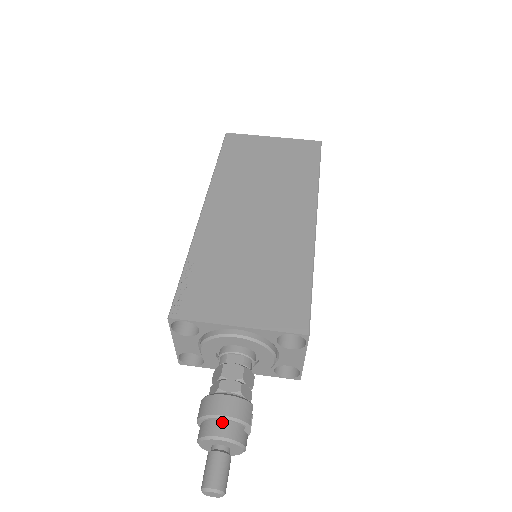
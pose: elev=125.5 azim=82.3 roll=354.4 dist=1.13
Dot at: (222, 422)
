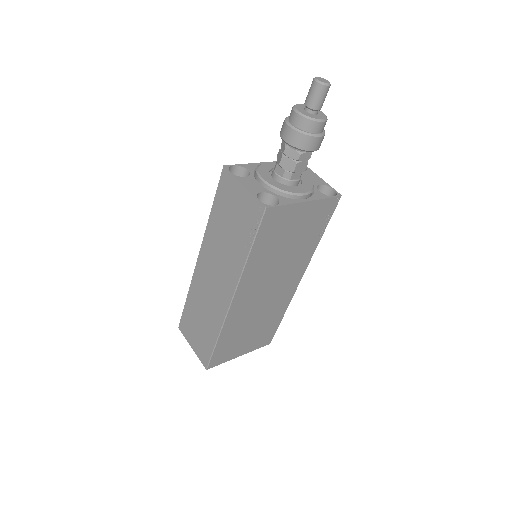
Dot at: occluded
